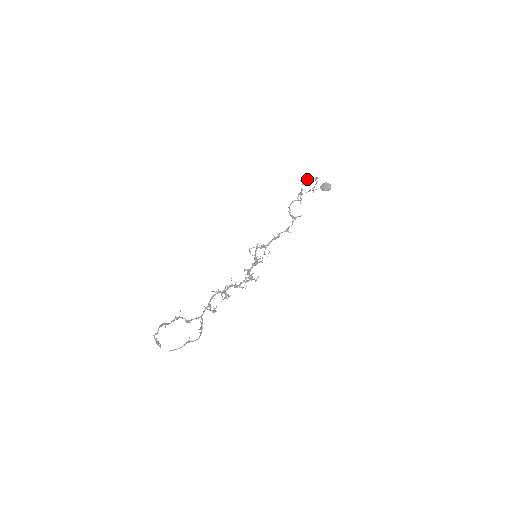
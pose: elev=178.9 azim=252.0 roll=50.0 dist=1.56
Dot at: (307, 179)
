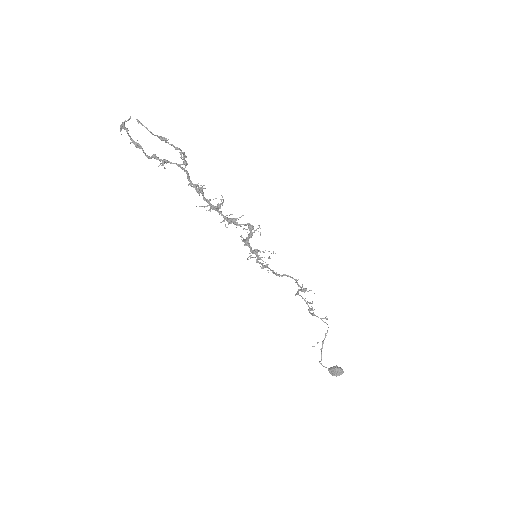
Dot at: occluded
